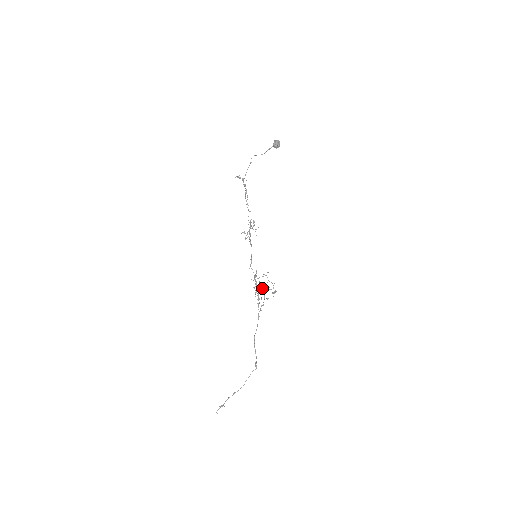
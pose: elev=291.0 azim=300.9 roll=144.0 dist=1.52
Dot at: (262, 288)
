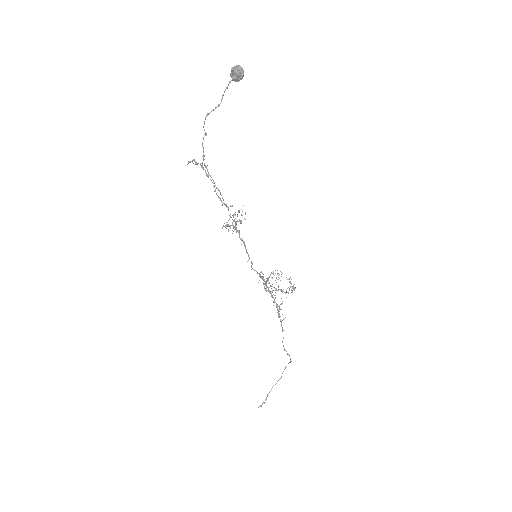
Dot at: (276, 289)
